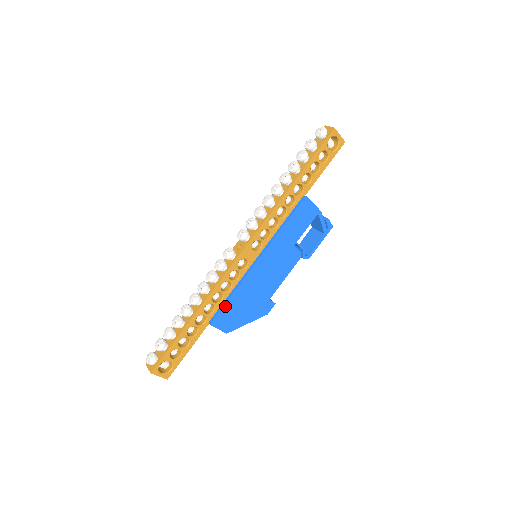
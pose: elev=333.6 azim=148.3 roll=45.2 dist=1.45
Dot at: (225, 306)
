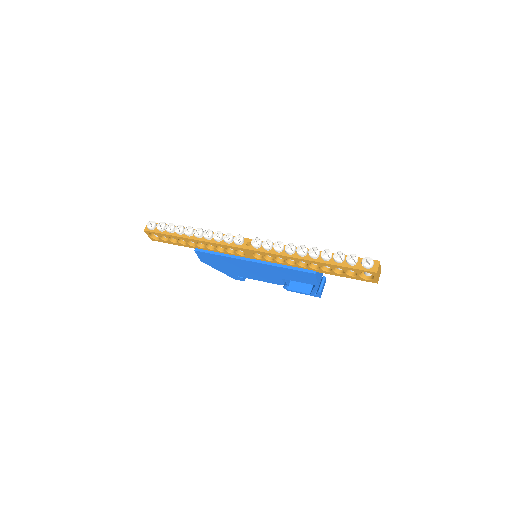
Dot at: (210, 254)
